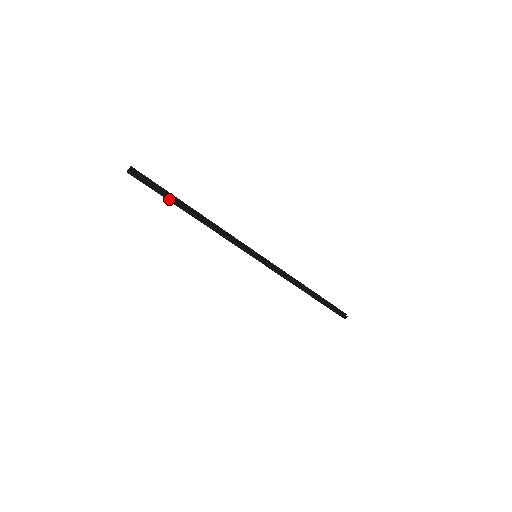
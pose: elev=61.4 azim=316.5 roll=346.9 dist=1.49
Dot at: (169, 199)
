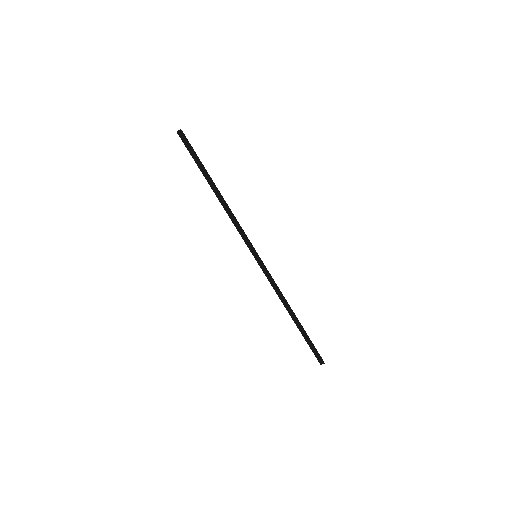
Dot at: (201, 168)
